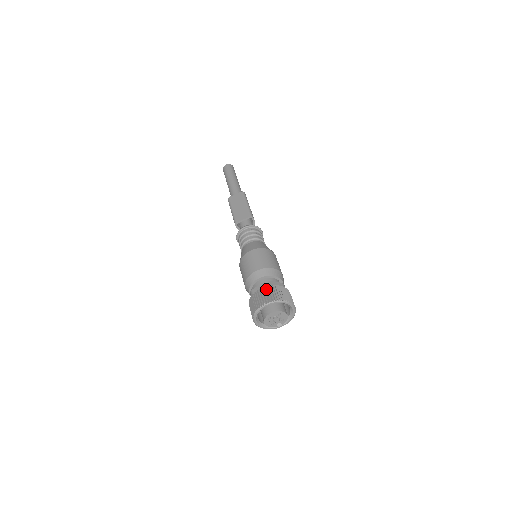
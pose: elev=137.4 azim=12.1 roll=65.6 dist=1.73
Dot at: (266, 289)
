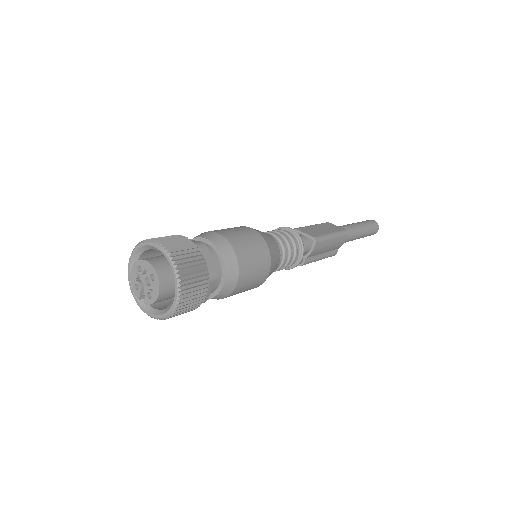
Dot at: (187, 241)
